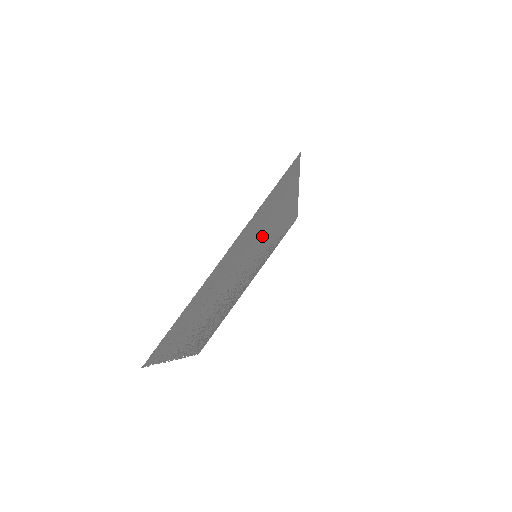
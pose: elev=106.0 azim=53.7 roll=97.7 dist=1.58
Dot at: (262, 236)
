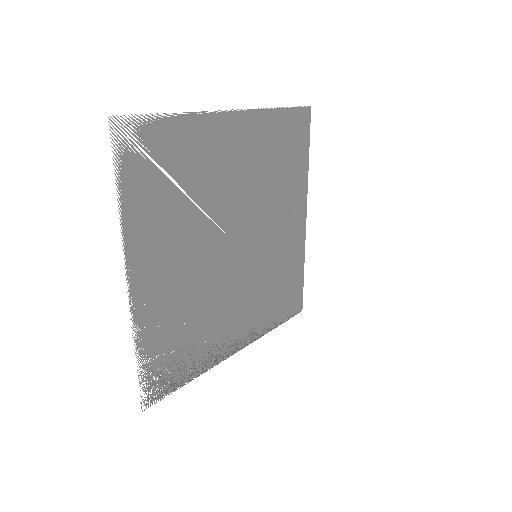
Dot at: (267, 211)
